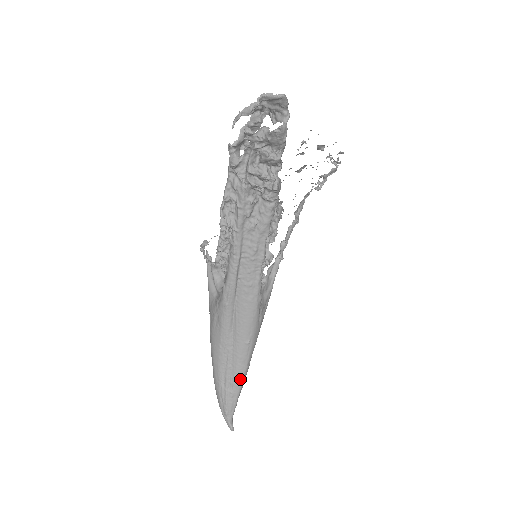
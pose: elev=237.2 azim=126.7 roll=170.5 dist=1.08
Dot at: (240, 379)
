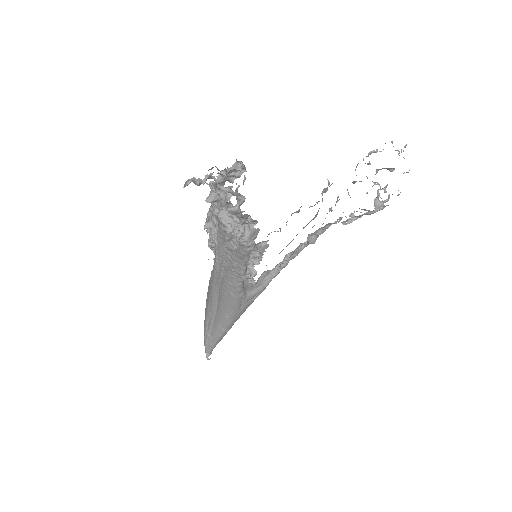
Dot at: (218, 335)
